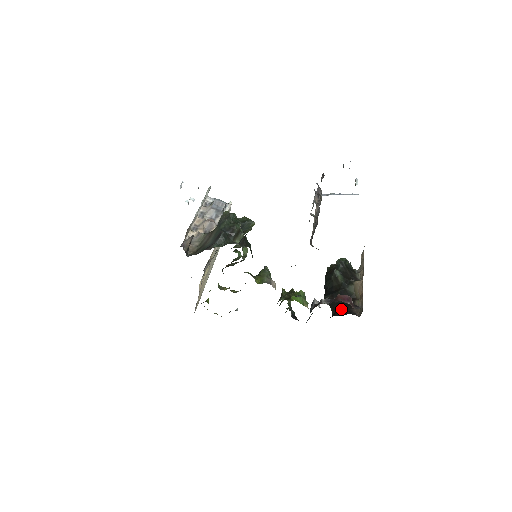
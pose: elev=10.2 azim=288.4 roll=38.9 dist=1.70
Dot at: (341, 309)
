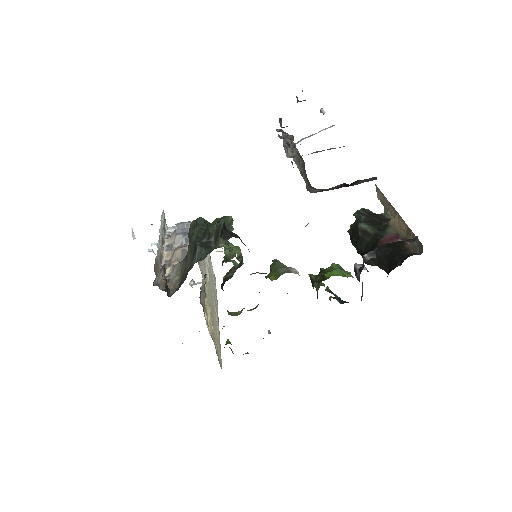
Dot at: (394, 259)
